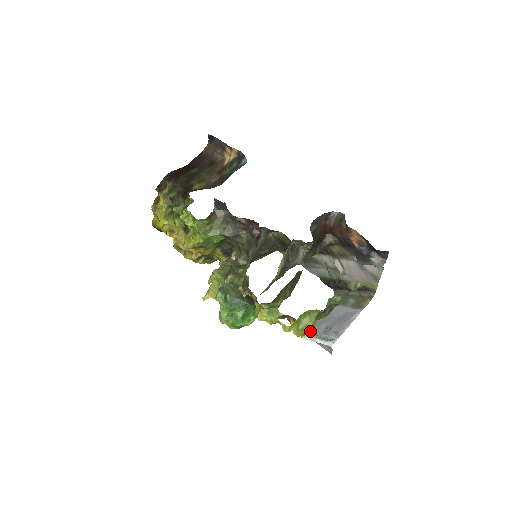
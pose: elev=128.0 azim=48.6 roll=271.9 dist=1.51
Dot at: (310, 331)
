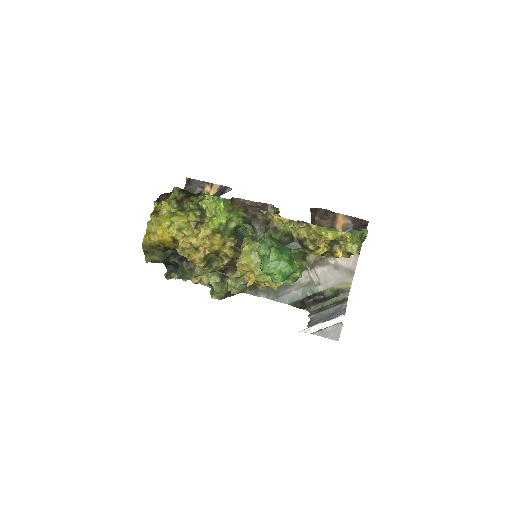
Dot at: occluded
